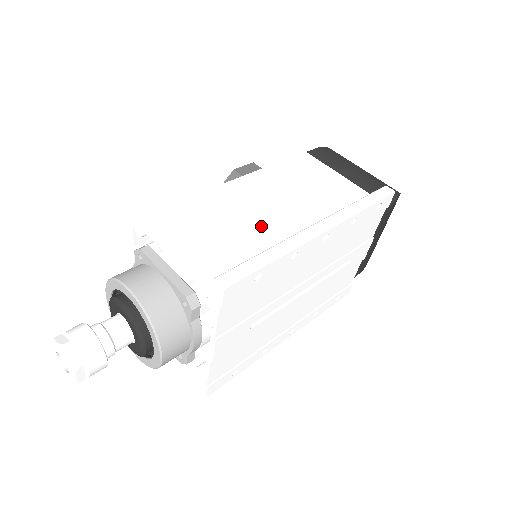
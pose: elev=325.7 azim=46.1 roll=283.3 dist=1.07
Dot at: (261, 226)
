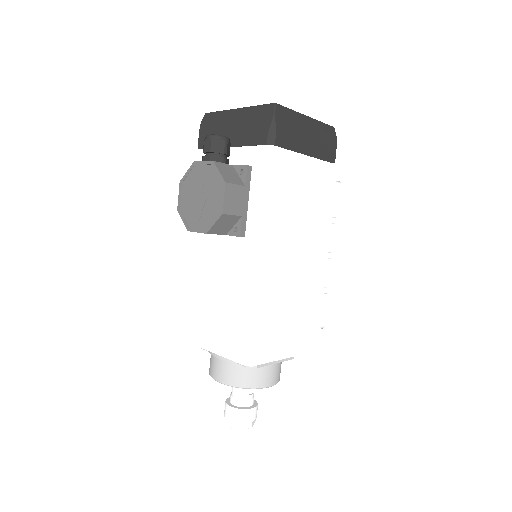
Dot at: (301, 280)
